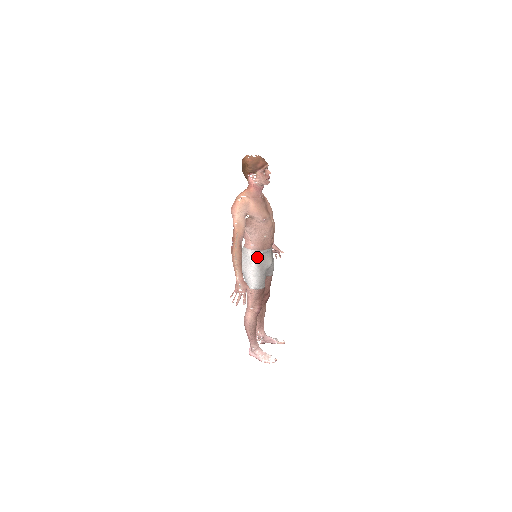
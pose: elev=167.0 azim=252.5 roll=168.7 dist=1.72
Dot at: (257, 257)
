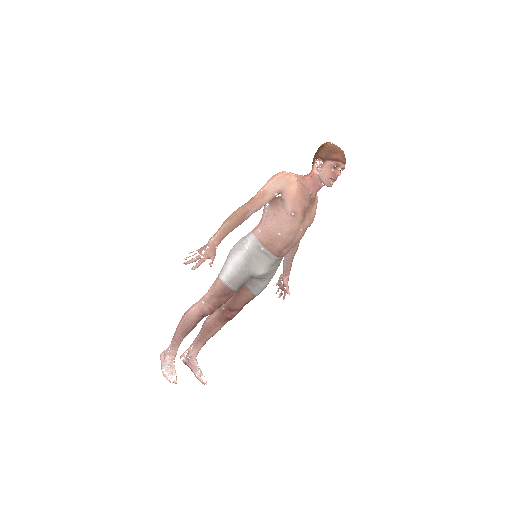
Dot at: (253, 248)
